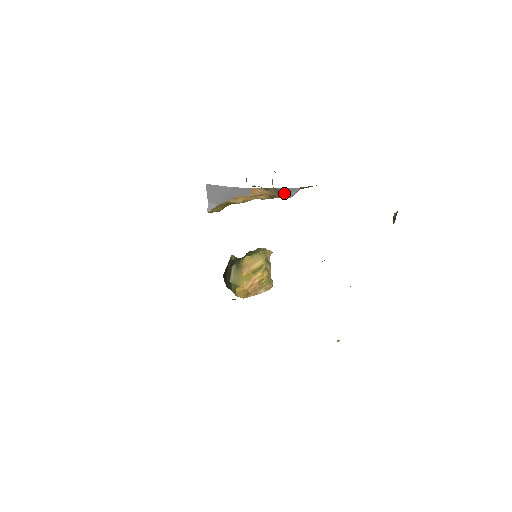
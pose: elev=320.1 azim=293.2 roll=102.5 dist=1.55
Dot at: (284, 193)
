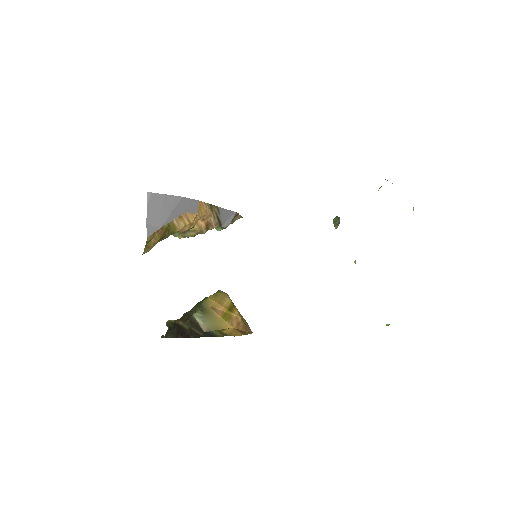
Dot at: (222, 219)
